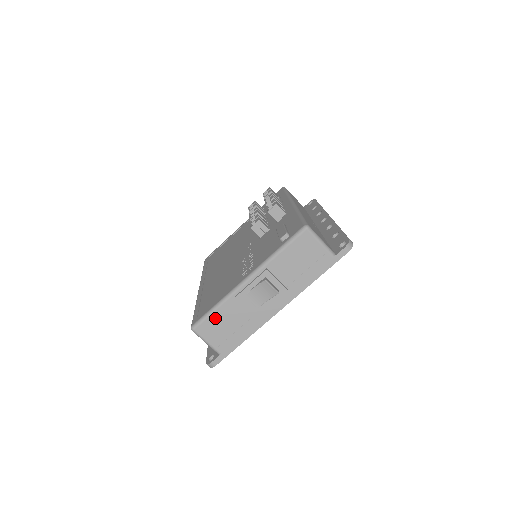
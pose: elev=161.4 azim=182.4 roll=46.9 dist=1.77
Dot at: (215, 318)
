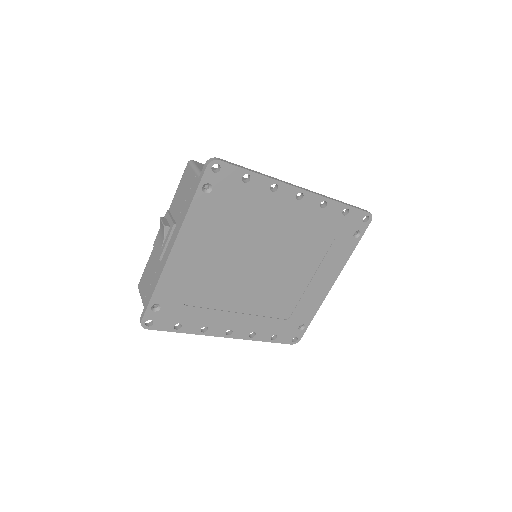
Dot at: (146, 271)
